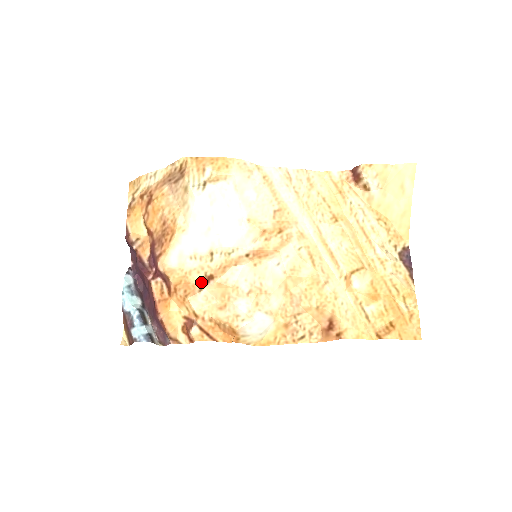
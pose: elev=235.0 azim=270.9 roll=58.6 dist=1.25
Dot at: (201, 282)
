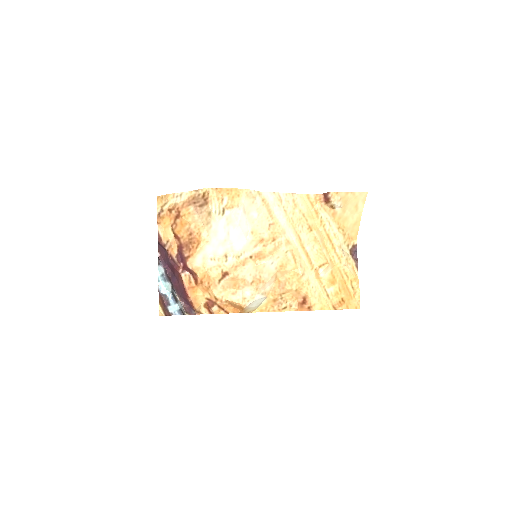
Dot at: (219, 276)
